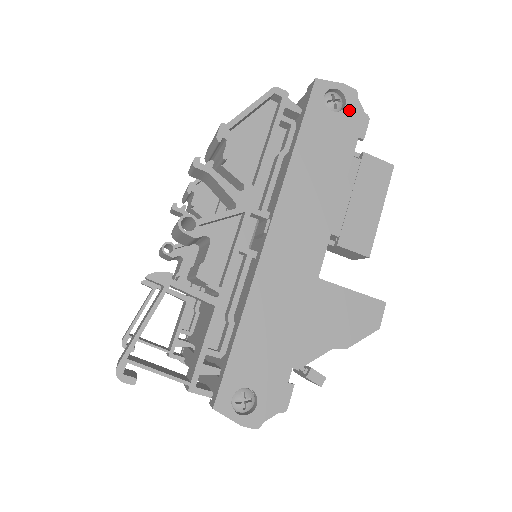
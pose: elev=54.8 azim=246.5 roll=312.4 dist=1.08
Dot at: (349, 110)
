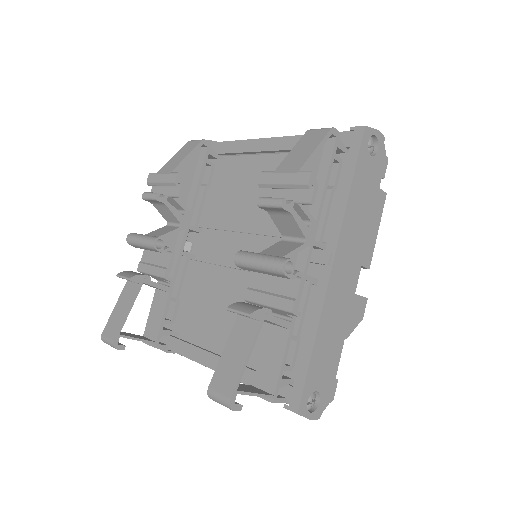
Dot at: (379, 154)
